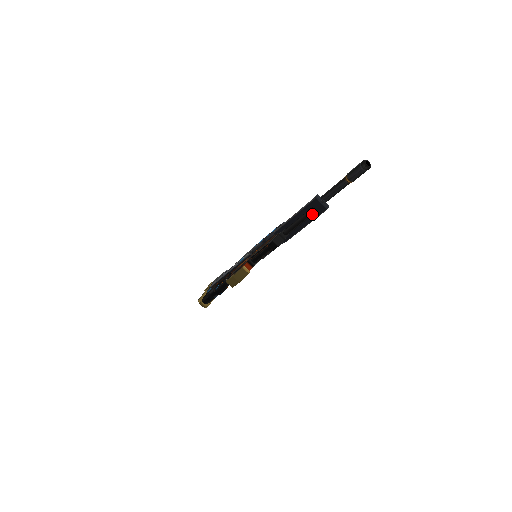
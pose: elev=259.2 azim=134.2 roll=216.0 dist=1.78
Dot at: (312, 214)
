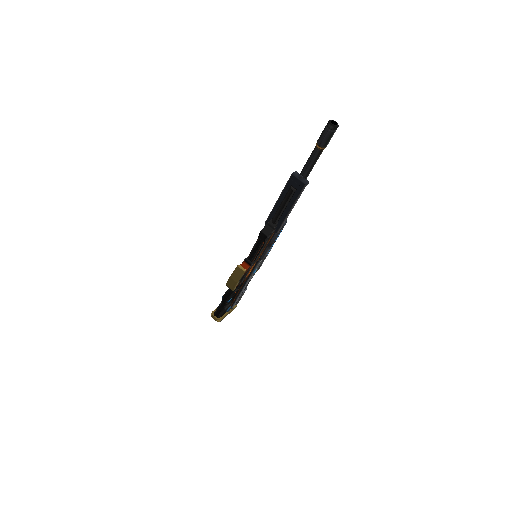
Dot at: (292, 193)
